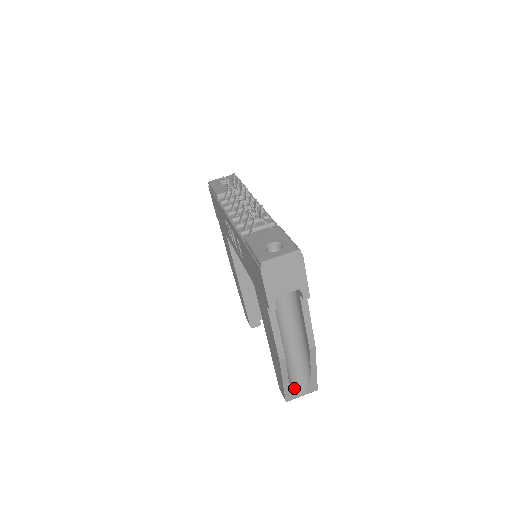
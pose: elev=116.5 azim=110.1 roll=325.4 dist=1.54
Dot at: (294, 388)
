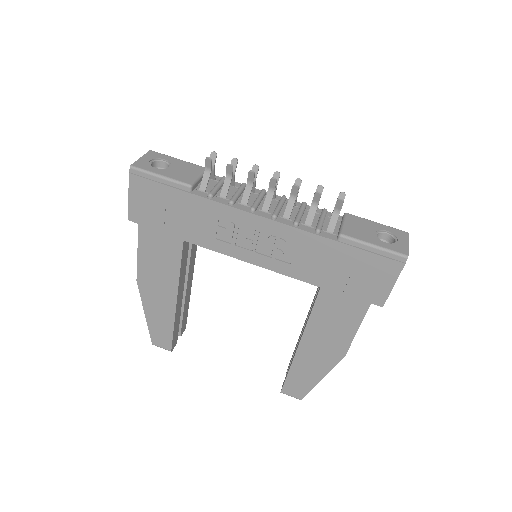
Dot at: occluded
